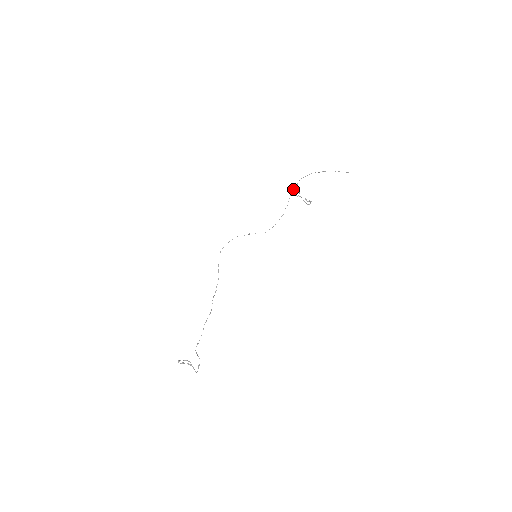
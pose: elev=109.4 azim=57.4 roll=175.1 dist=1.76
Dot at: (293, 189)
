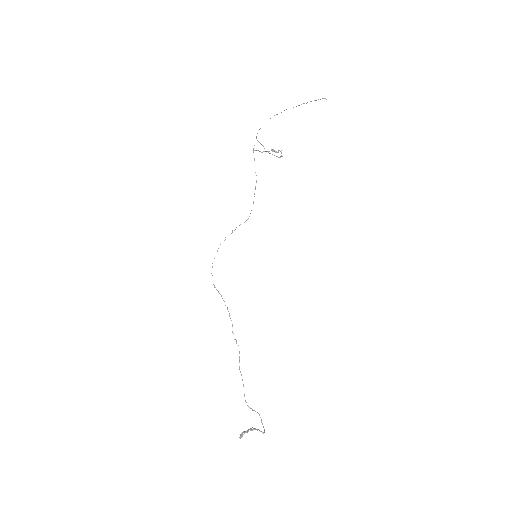
Dot at: occluded
